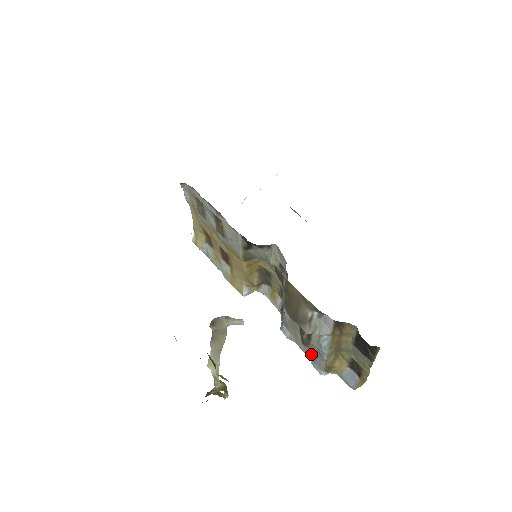
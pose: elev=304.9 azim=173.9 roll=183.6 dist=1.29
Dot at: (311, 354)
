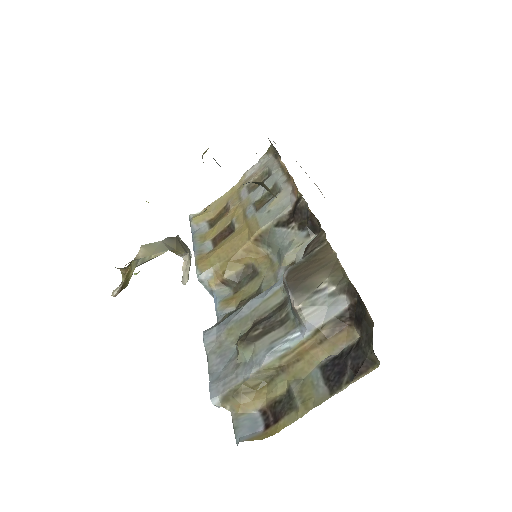
Dot at: (221, 371)
